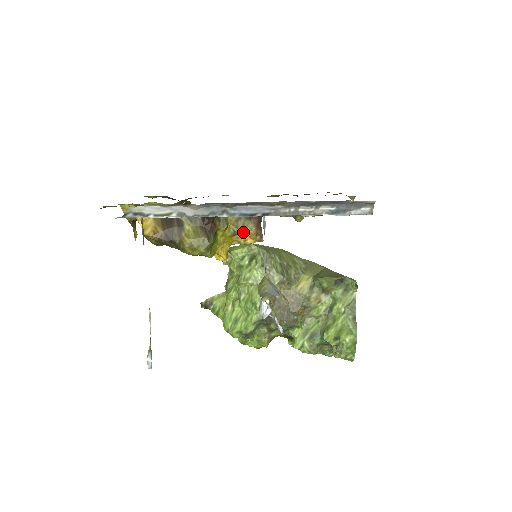
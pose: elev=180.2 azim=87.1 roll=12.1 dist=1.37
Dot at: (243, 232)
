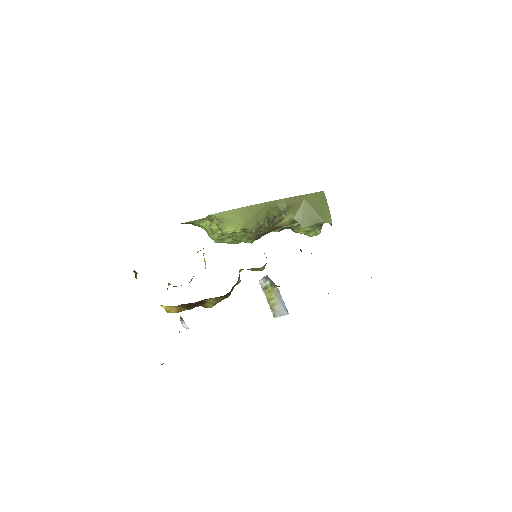
Dot at: occluded
